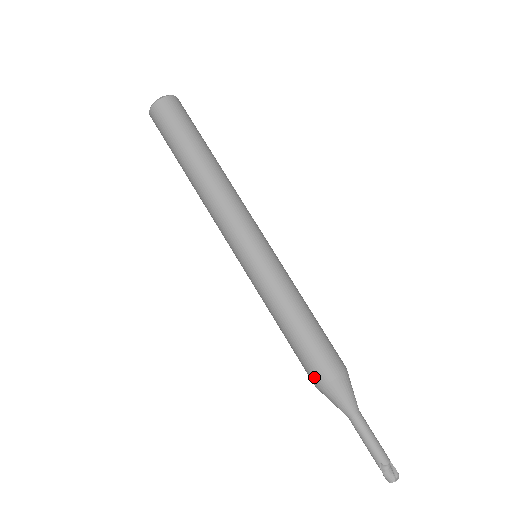
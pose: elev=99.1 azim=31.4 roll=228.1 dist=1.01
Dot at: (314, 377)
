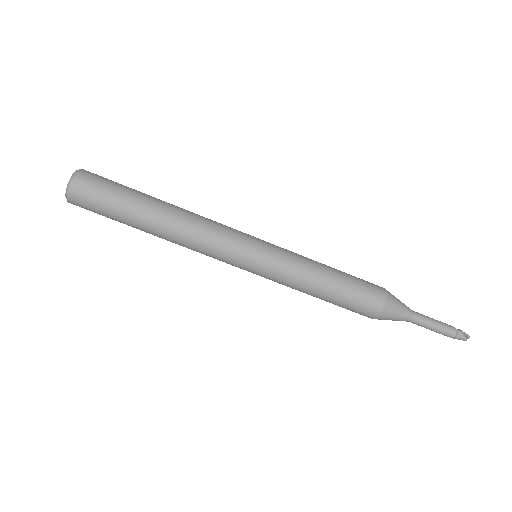
Dot at: occluded
